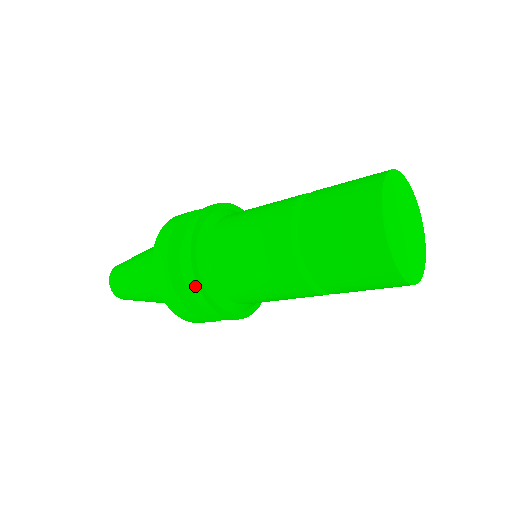
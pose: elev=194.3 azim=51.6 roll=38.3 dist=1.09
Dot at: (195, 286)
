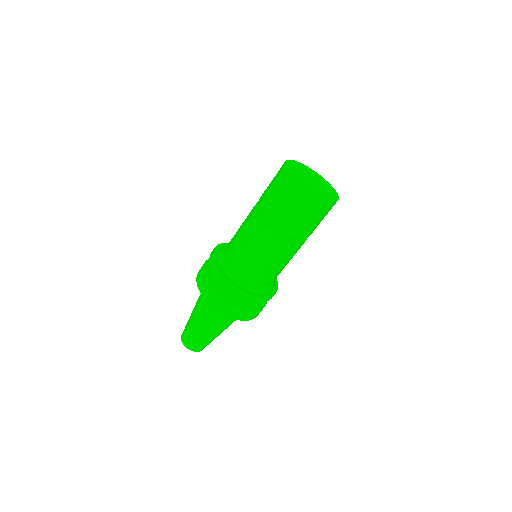
Dot at: (212, 256)
